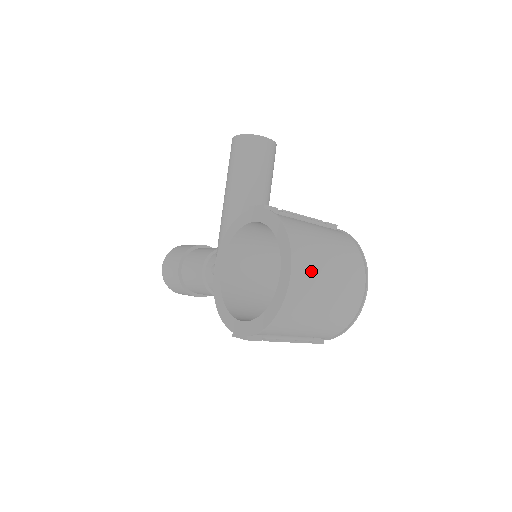
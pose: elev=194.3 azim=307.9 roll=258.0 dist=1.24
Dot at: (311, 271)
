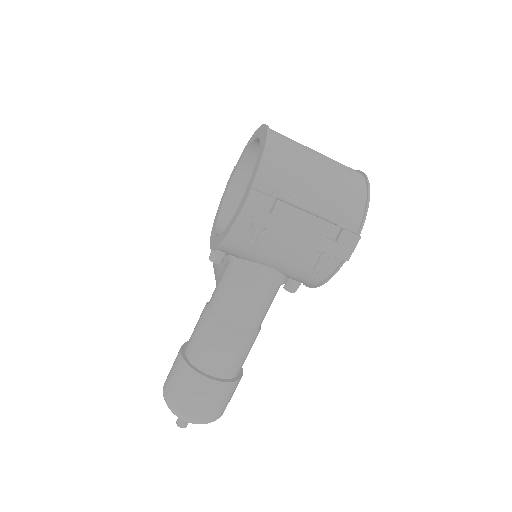
Dot at: occluded
